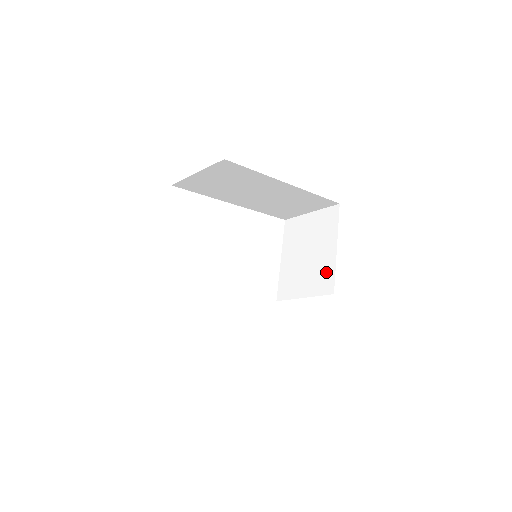
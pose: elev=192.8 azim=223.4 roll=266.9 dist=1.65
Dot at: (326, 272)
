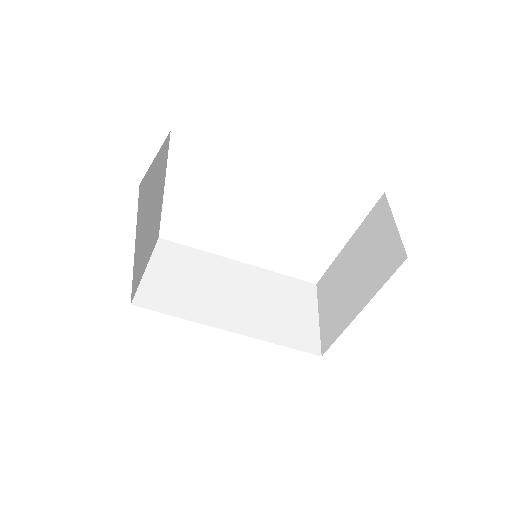
Dot at: (338, 323)
